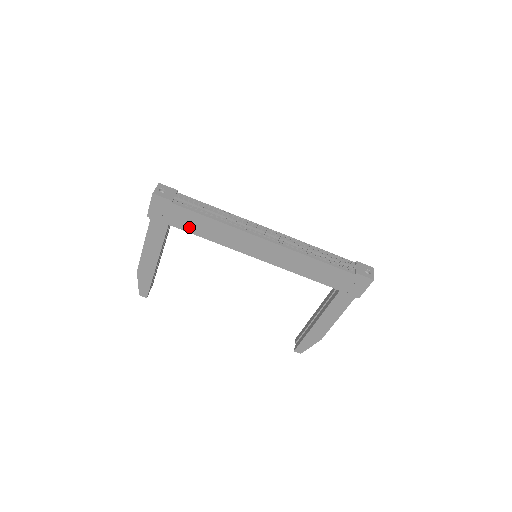
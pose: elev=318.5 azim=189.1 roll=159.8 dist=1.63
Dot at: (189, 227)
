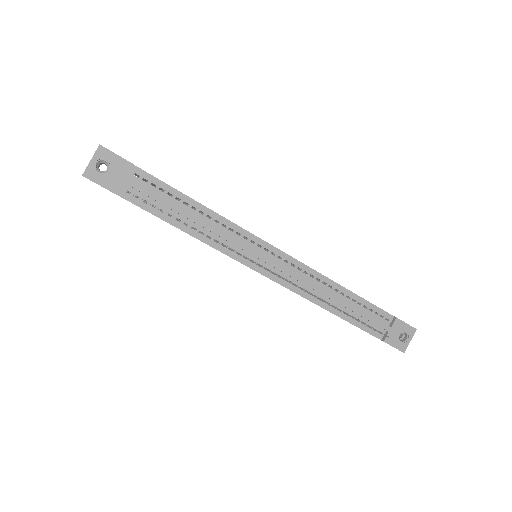
Dot at: occluded
